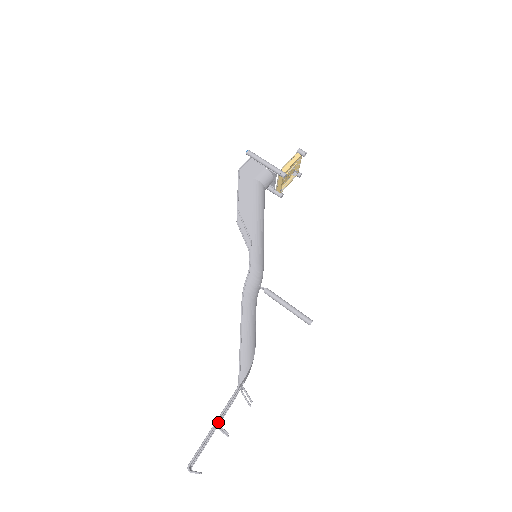
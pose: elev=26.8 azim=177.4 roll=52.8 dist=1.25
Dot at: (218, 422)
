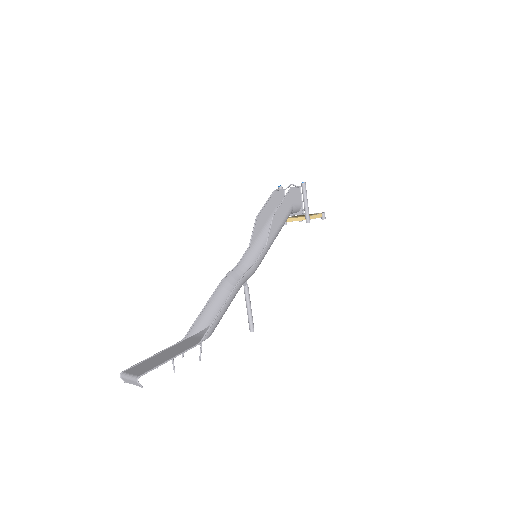
Dot at: (167, 356)
